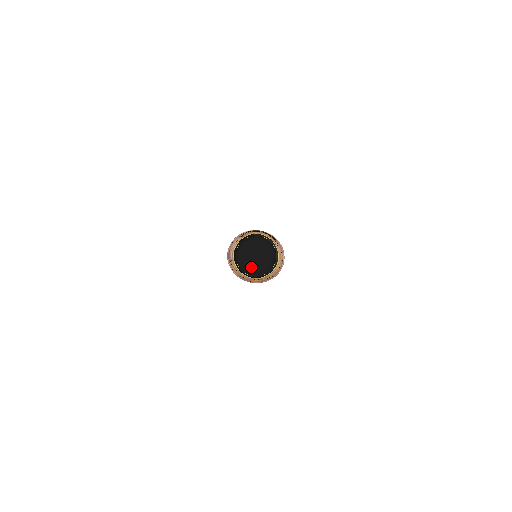
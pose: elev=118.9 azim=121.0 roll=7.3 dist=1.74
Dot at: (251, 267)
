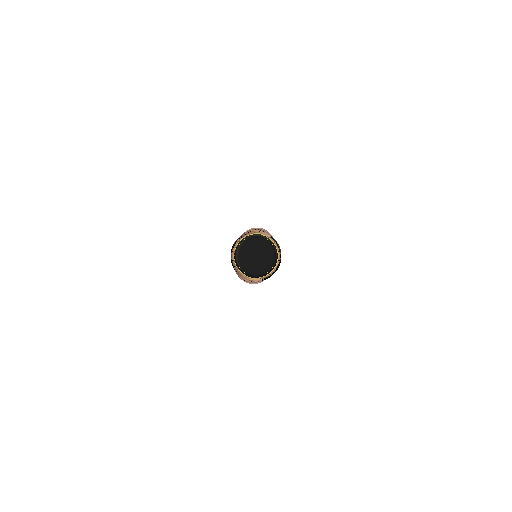
Dot at: occluded
